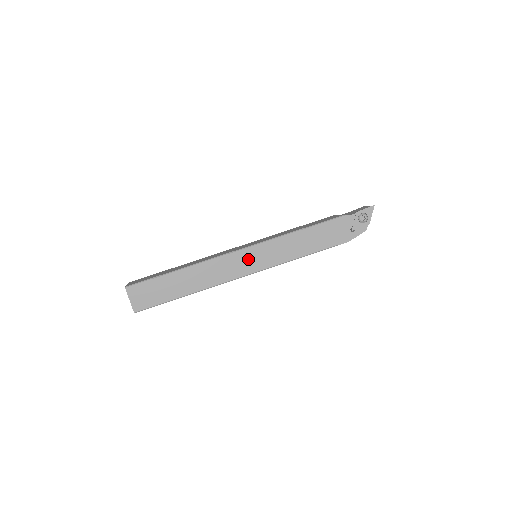
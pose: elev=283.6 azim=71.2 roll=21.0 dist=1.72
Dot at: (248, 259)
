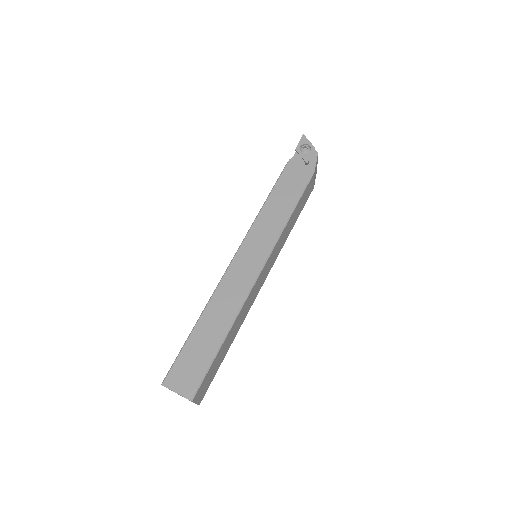
Dot at: (248, 258)
